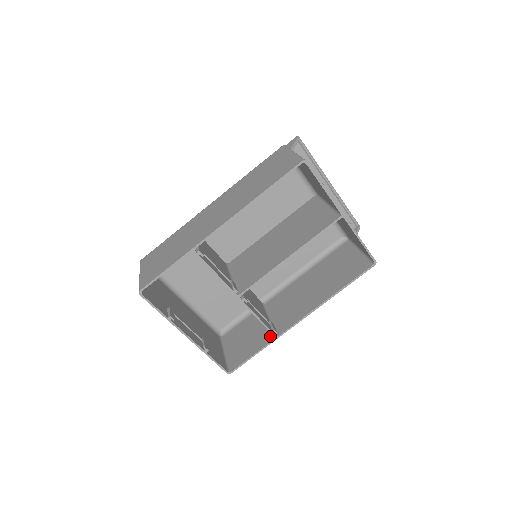
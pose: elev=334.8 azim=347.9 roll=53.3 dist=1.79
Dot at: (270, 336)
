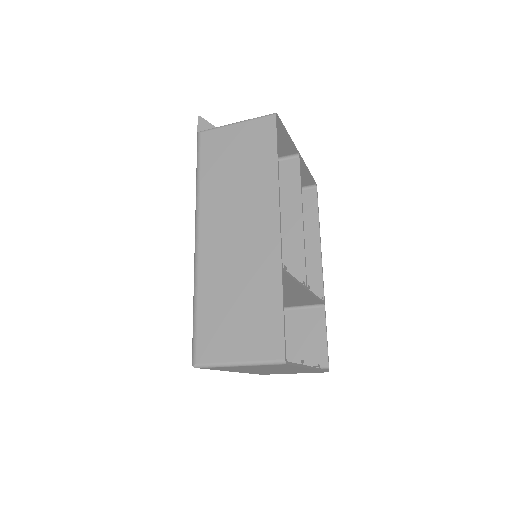
Dot at: (317, 309)
